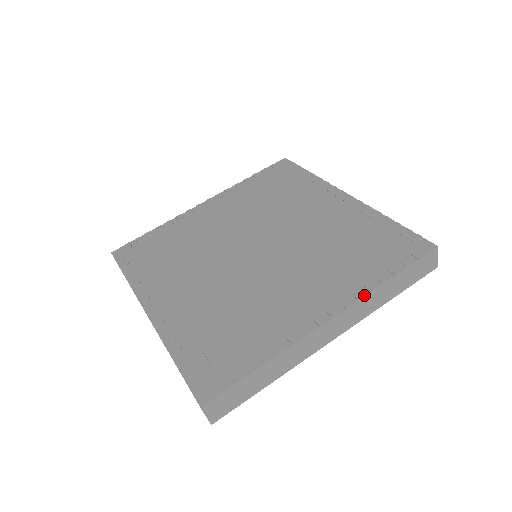
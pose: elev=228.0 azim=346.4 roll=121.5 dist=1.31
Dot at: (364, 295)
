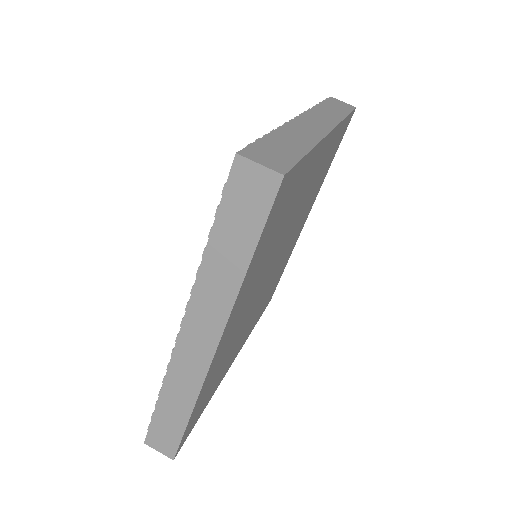
Dot at: occluded
